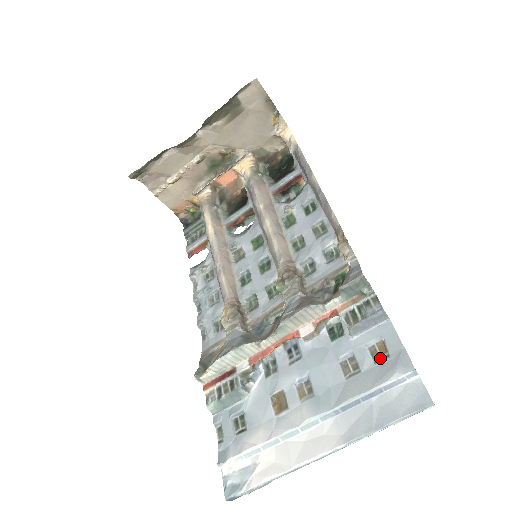
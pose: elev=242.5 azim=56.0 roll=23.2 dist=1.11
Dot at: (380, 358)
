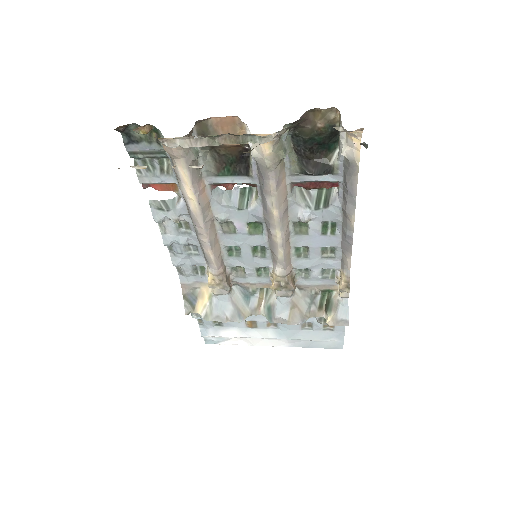
Dot at: (328, 329)
